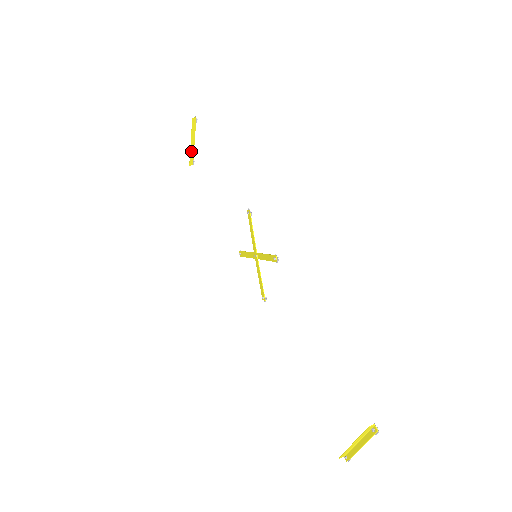
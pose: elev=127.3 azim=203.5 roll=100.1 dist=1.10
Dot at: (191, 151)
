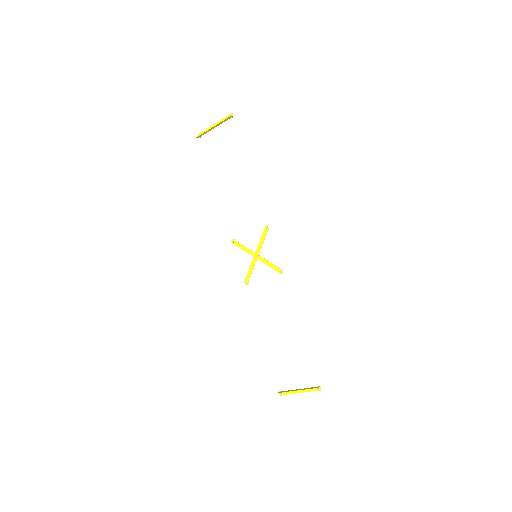
Dot at: (207, 131)
